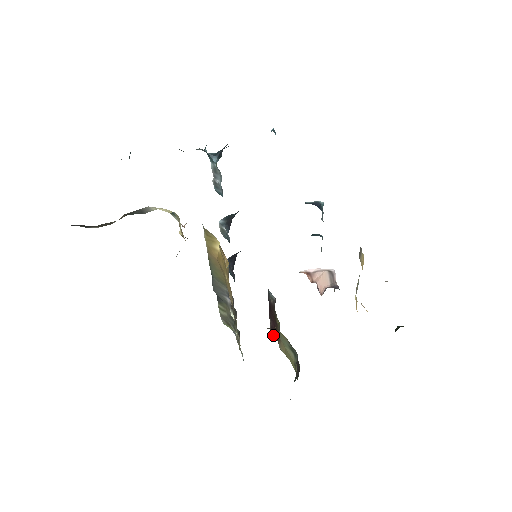
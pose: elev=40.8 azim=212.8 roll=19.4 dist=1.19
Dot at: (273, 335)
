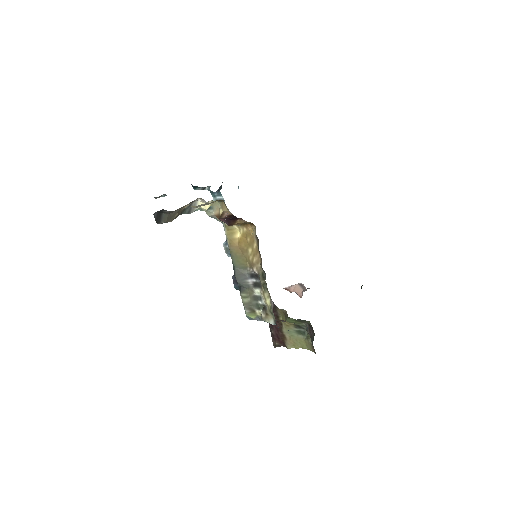
Dot at: (277, 344)
